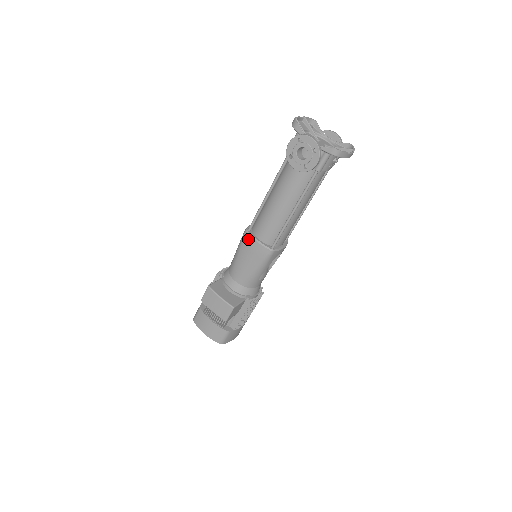
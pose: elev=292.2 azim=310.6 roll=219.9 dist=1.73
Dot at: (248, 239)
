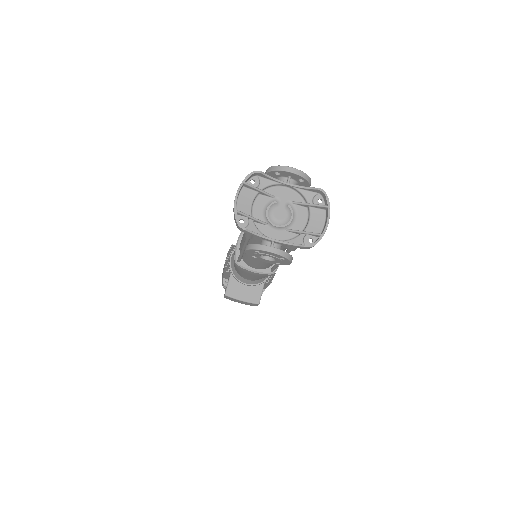
Dot at: (242, 269)
